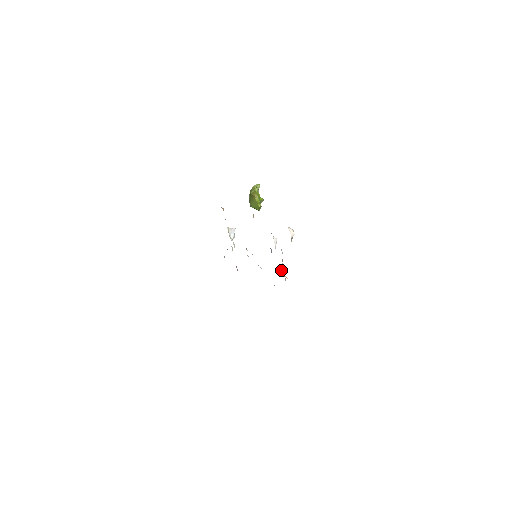
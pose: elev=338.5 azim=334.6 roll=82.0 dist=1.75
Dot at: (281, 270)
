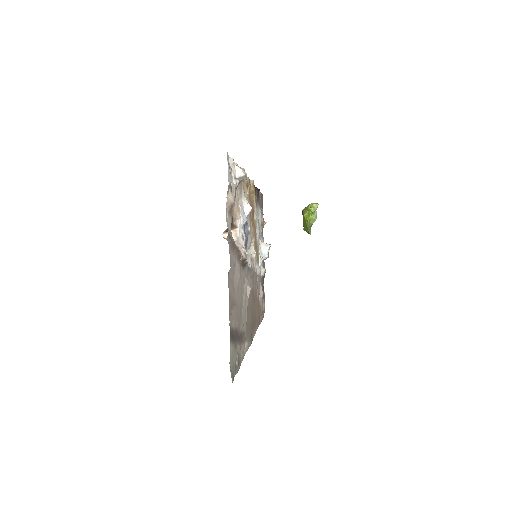
Dot at: (233, 237)
